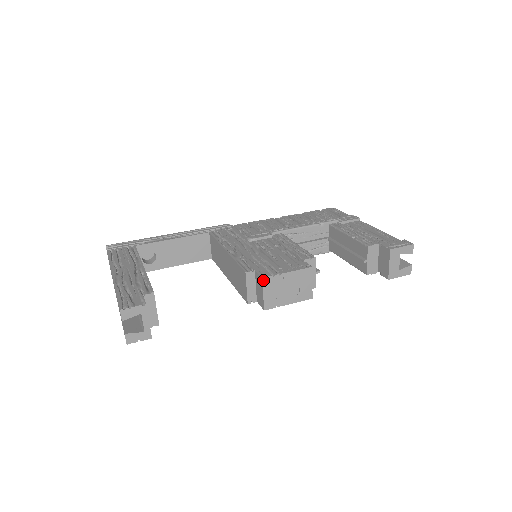
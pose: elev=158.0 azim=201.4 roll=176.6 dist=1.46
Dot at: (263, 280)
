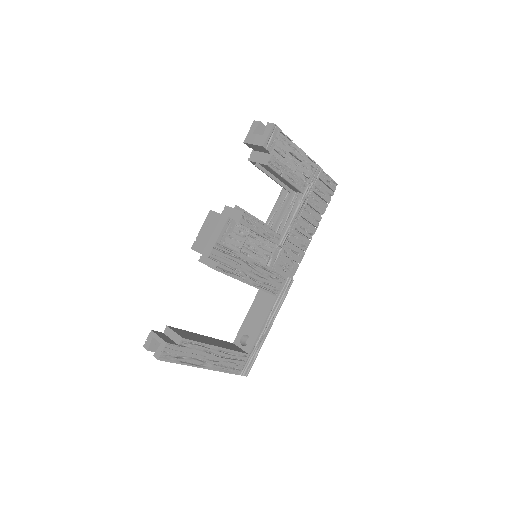
Dot at: (193, 249)
